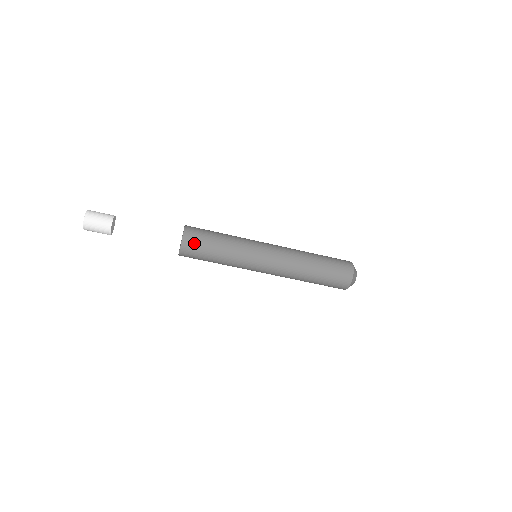
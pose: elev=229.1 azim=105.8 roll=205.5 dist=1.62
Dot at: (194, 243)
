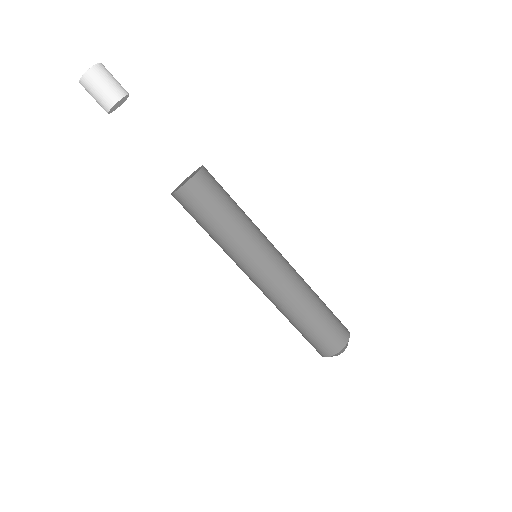
Dot at: (214, 179)
